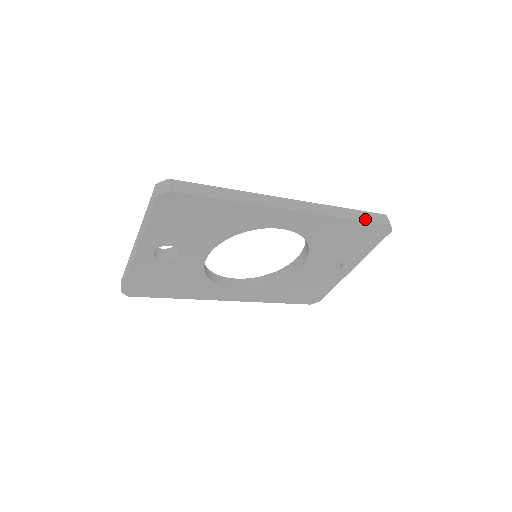
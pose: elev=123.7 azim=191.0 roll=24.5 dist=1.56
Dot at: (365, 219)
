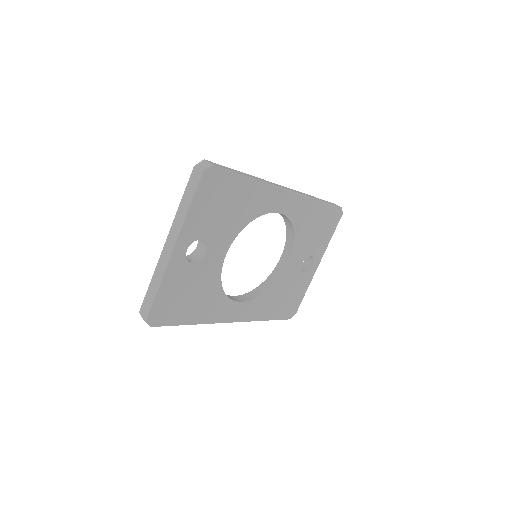
Dot at: (327, 202)
